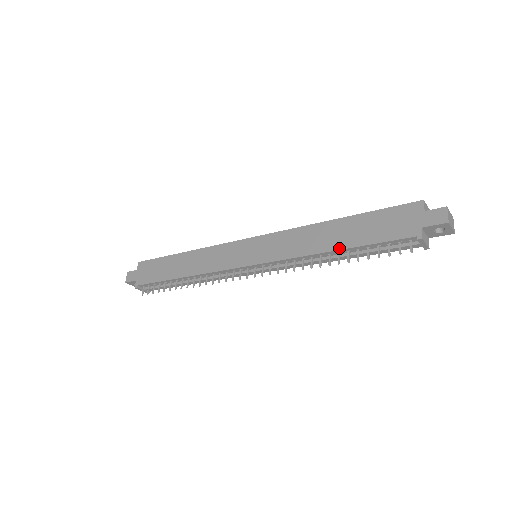
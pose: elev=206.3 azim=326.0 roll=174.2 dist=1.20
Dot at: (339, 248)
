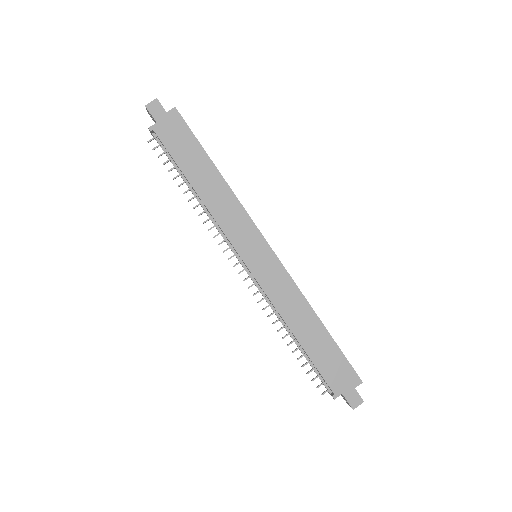
Dot at: (300, 341)
